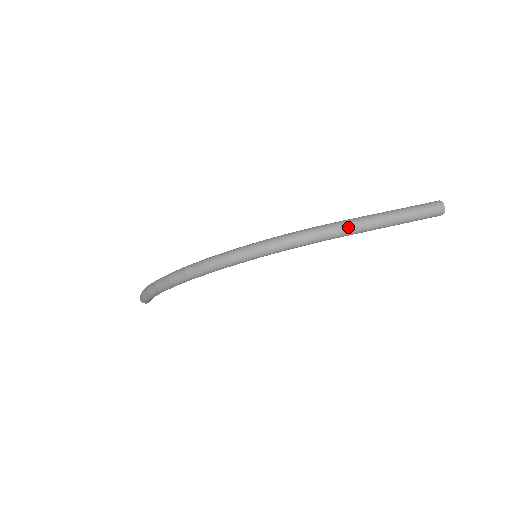
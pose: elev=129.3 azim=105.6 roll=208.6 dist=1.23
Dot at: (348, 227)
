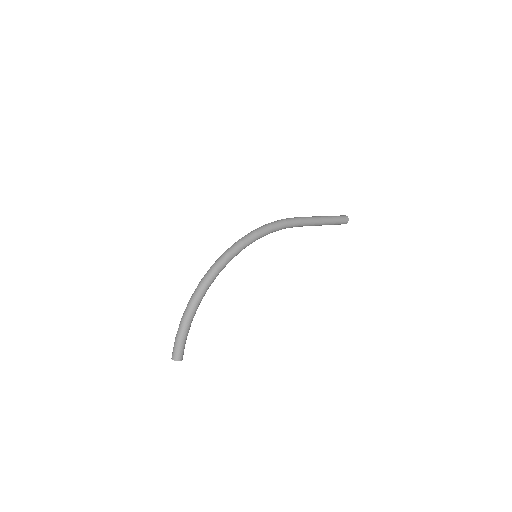
Dot at: (300, 217)
